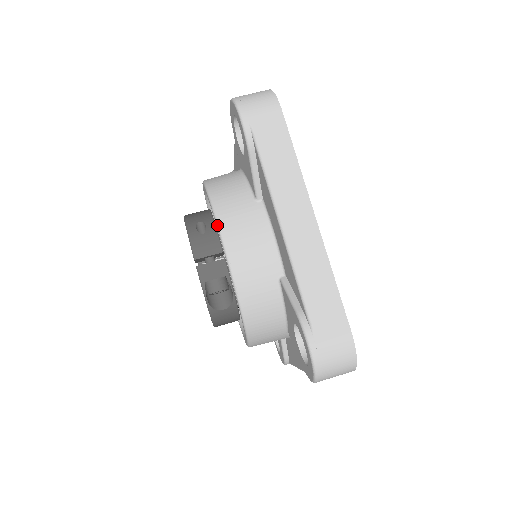
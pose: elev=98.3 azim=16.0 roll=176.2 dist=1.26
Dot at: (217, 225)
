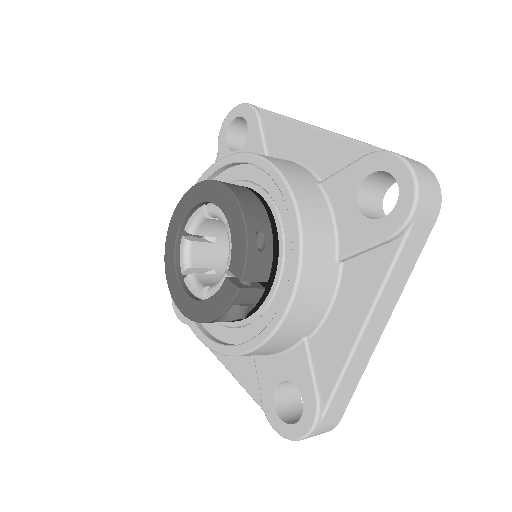
Dot at: (298, 274)
